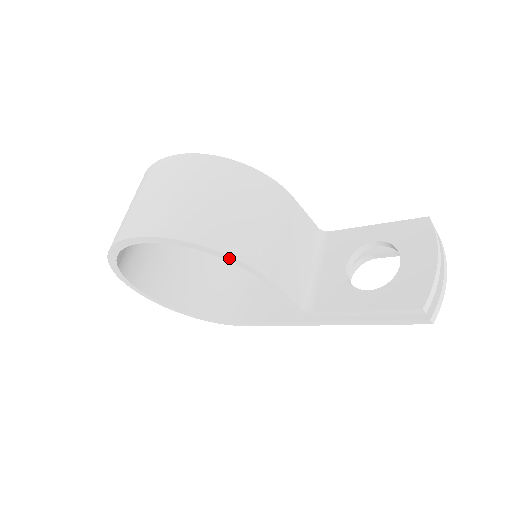
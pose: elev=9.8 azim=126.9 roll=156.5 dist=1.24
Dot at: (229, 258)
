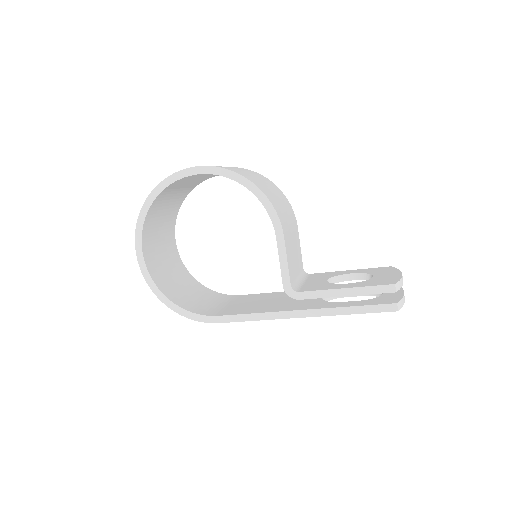
Dot at: (265, 200)
